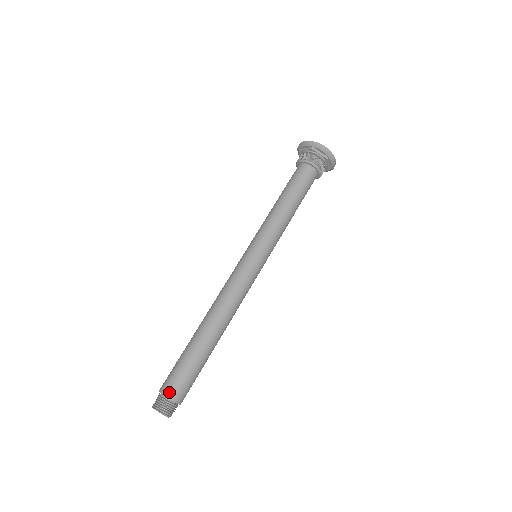
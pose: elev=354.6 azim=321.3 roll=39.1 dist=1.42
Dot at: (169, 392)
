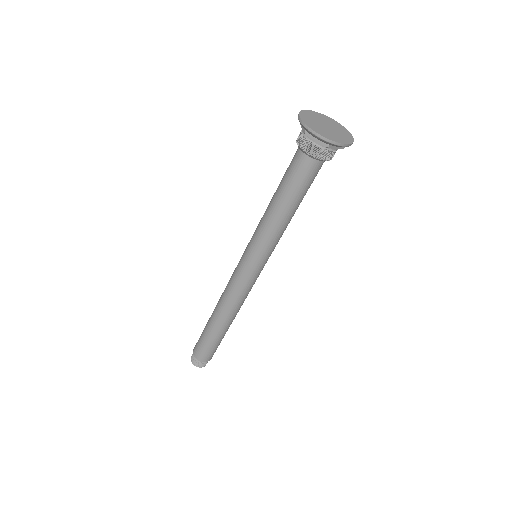
Dot at: (196, 356)
